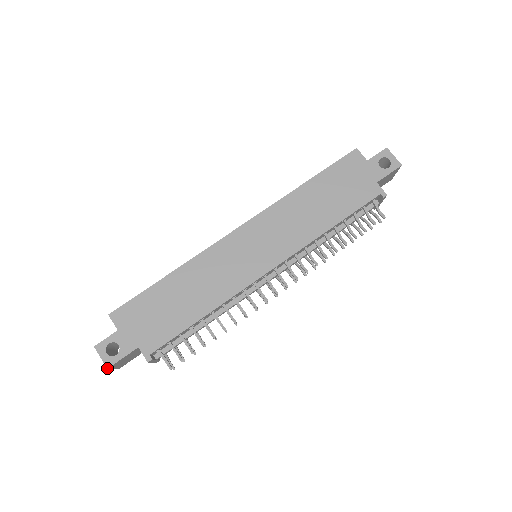
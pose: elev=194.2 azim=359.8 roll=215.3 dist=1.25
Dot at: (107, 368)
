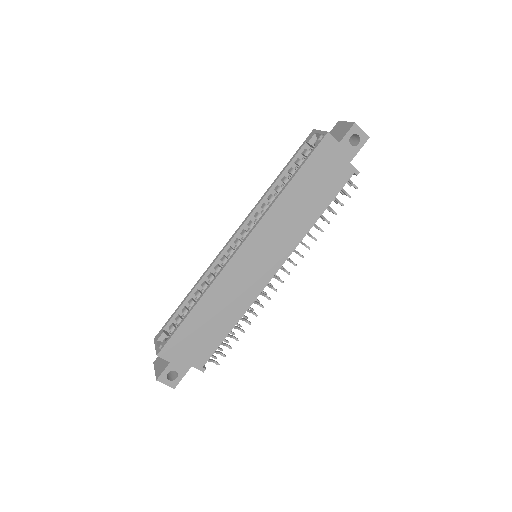
Dot at: occluded
